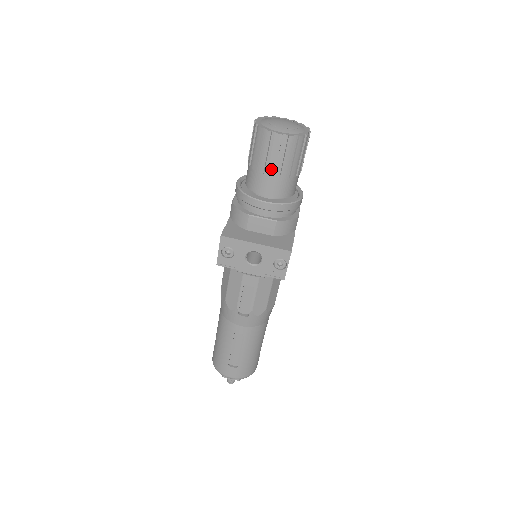
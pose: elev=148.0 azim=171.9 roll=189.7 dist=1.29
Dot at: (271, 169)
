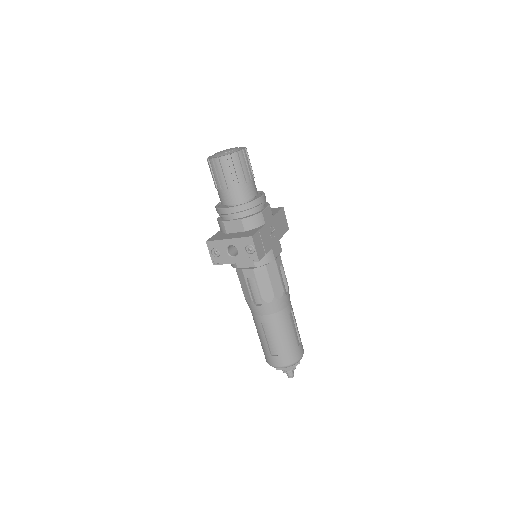
Dot at: (223, 184)
